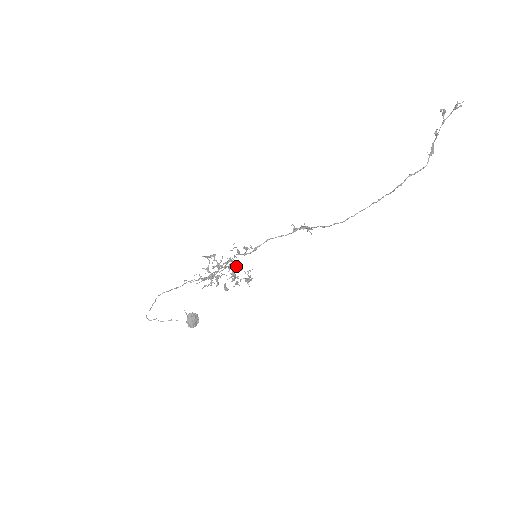
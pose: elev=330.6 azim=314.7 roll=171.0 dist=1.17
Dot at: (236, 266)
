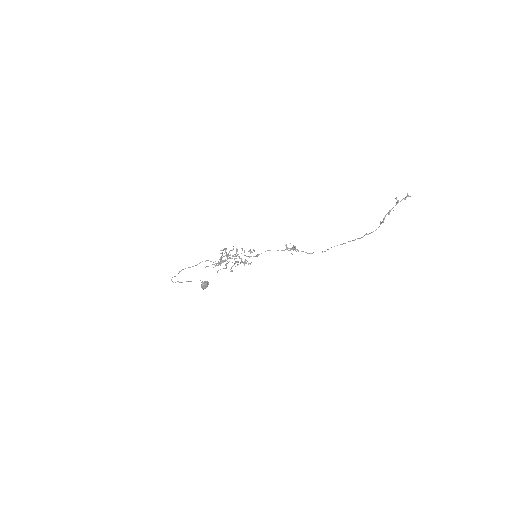
Dot at: (241, 260)
